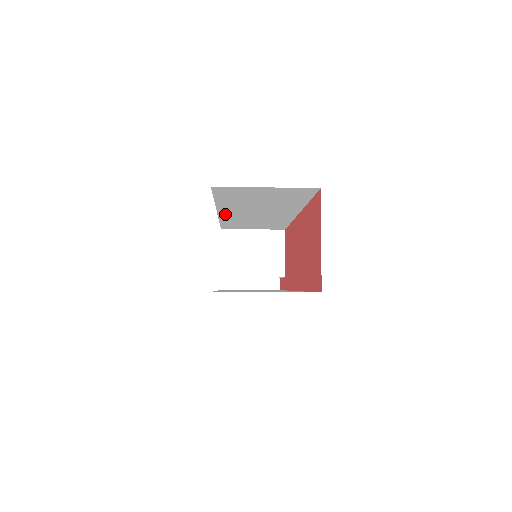
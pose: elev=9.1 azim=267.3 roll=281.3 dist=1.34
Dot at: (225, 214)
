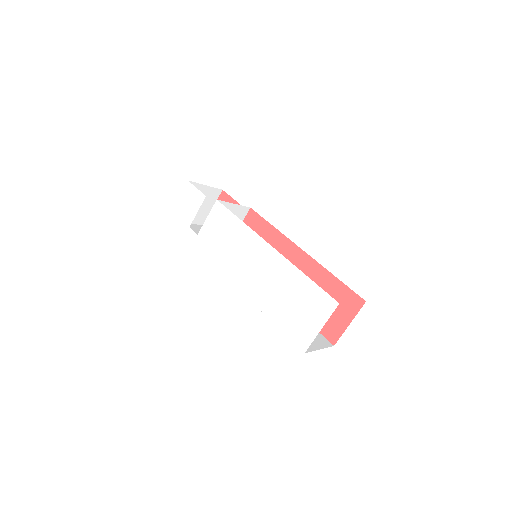
Dot at: occluded
